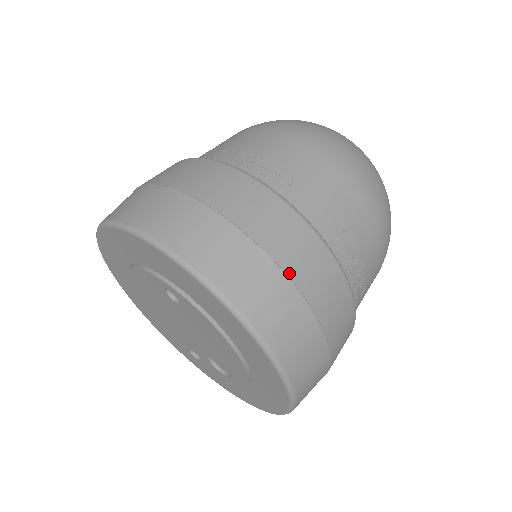
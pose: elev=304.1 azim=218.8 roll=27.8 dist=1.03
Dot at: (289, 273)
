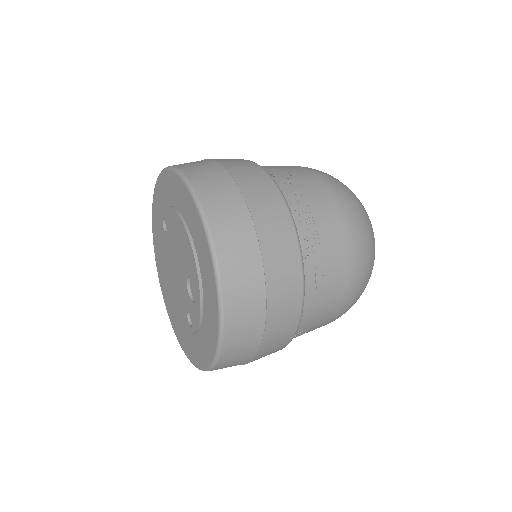
Dot at: (215, 160)
